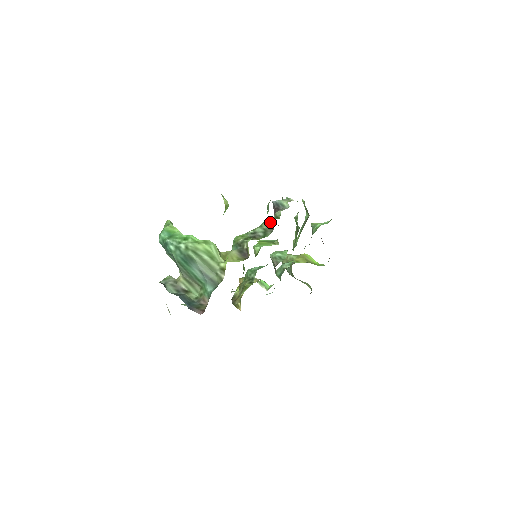
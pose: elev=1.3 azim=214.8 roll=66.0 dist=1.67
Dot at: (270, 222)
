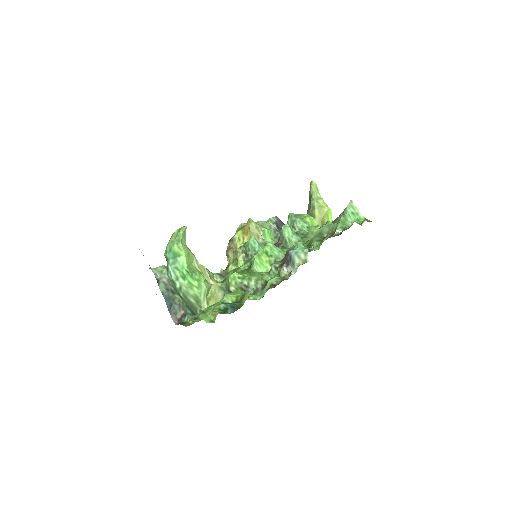
Dot at: occluded
